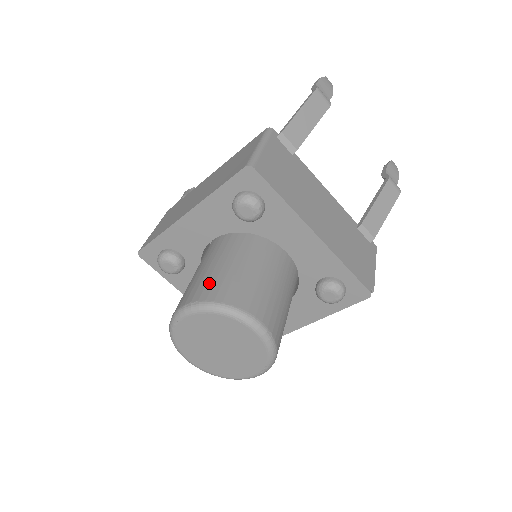
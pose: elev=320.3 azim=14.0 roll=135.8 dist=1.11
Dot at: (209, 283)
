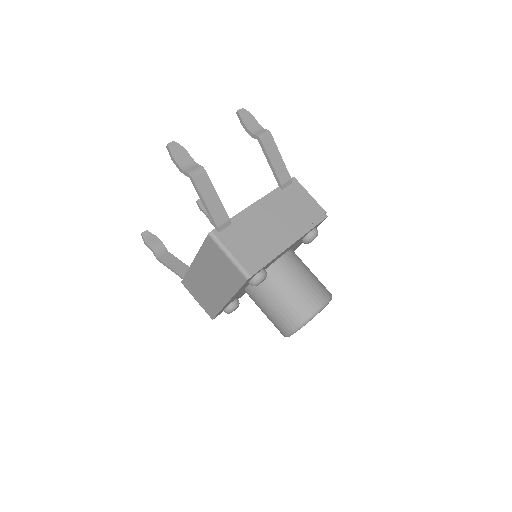
Dot at: (285, 317)
